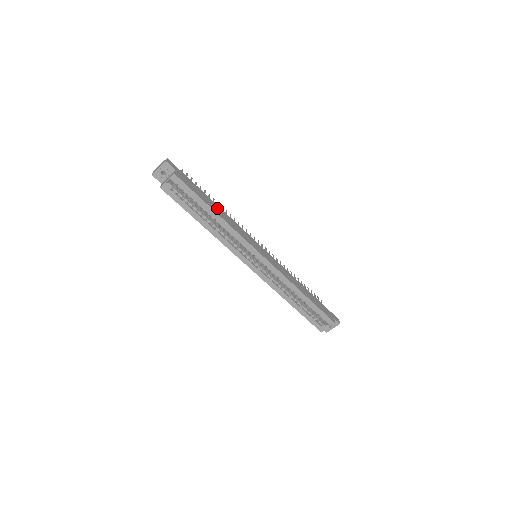
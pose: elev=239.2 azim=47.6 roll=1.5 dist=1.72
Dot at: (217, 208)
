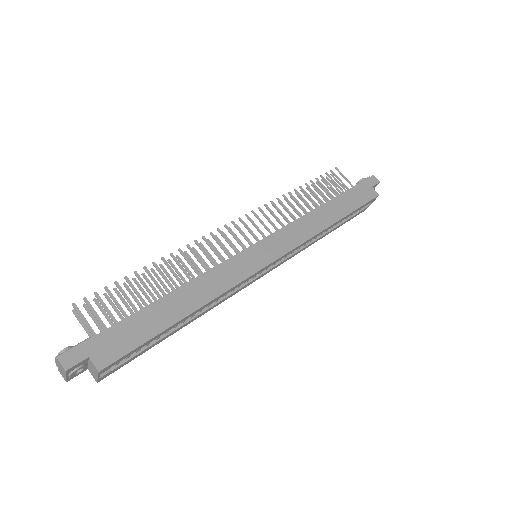
Dot at: (177, 301)
